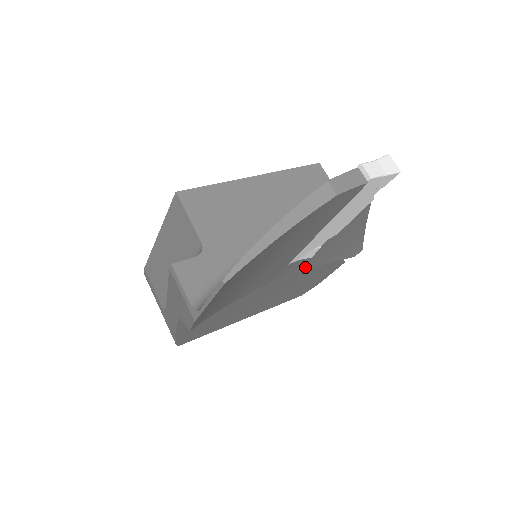
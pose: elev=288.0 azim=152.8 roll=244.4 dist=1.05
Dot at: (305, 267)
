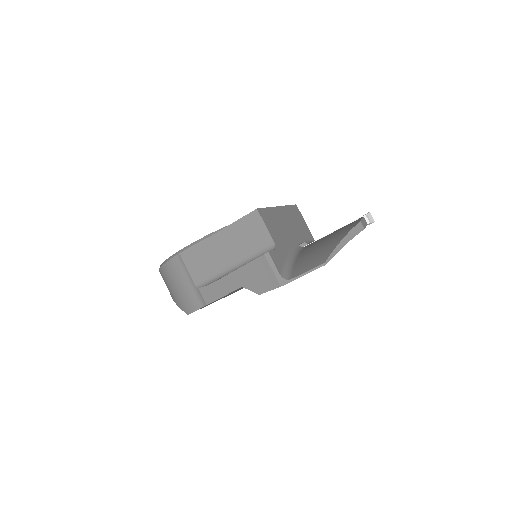
Dot at: occluded
